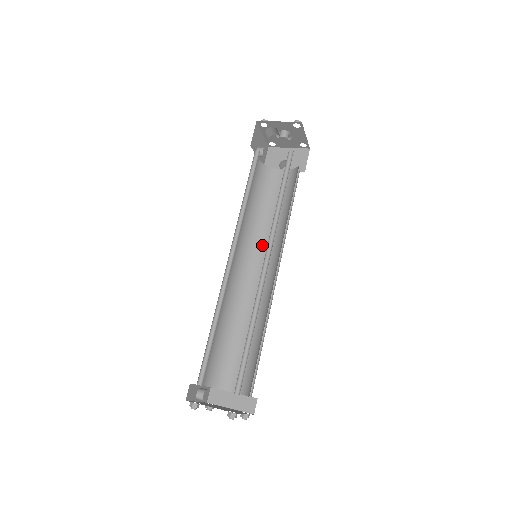
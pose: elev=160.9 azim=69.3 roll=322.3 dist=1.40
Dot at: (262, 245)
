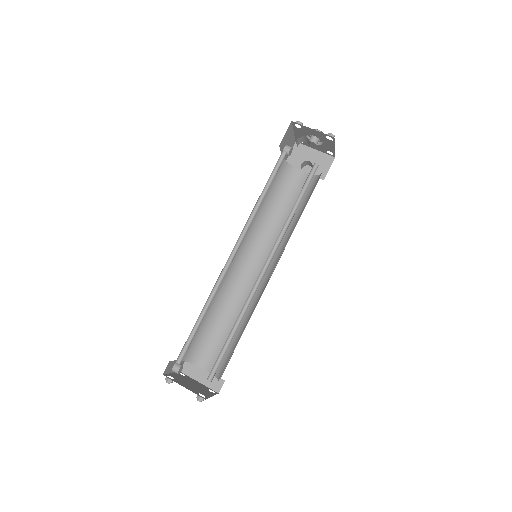
Dot at: (264, 242)
